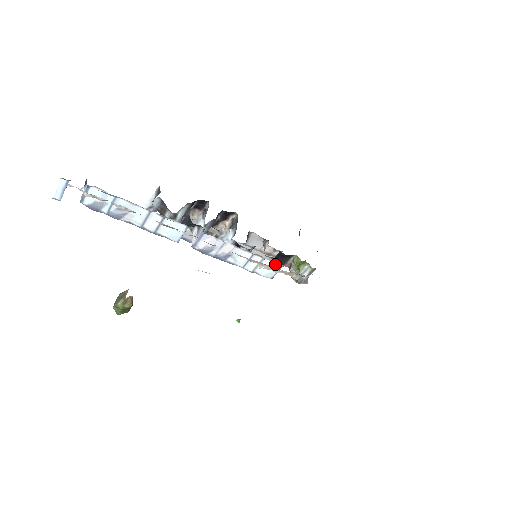
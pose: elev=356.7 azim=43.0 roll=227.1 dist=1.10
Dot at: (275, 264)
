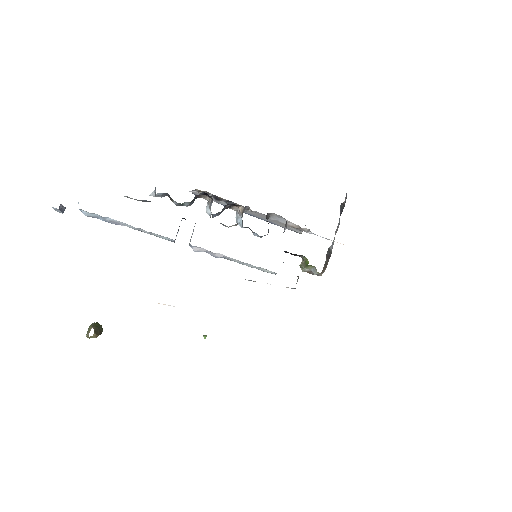
Dot at: (271, 271)
